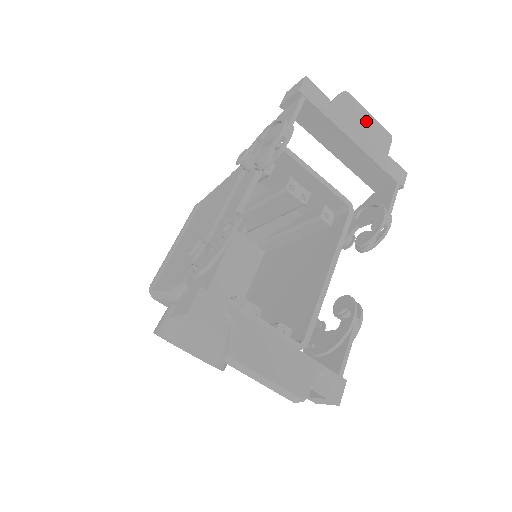
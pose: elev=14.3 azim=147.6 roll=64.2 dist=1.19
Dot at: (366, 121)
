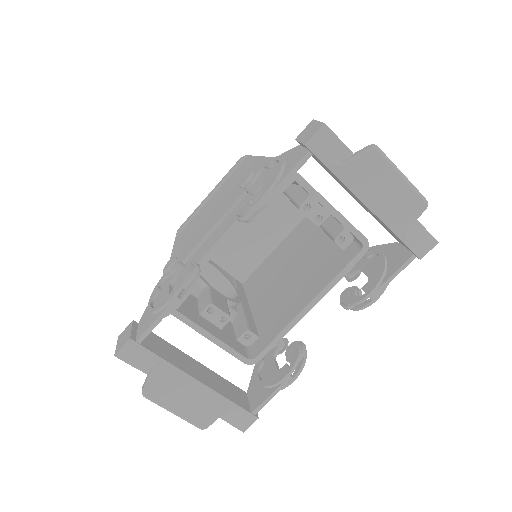
Dot at: (394, 185)
